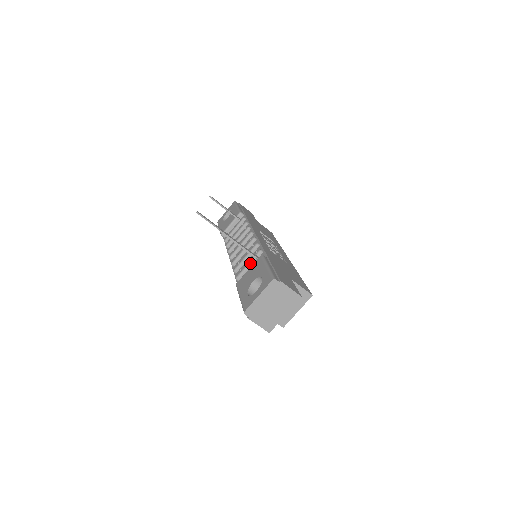
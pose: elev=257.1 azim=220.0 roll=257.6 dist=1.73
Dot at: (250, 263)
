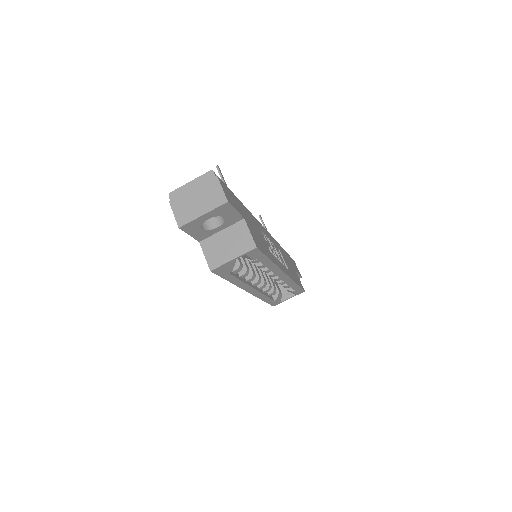
Dot at: occluded
